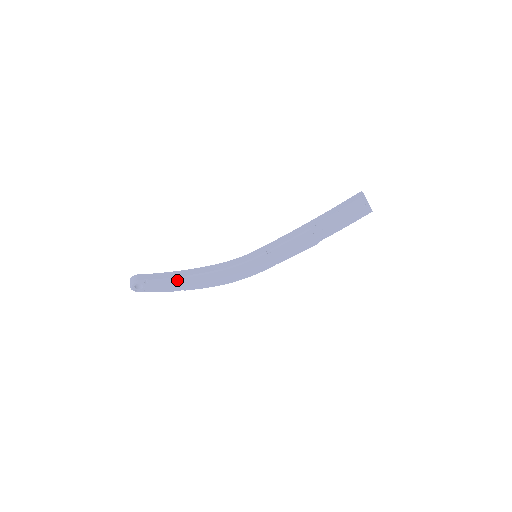
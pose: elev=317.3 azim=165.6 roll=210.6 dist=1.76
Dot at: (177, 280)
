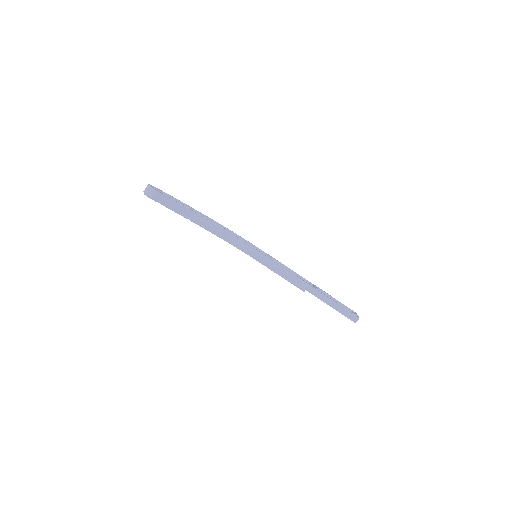
Dot at: (185, 217)
